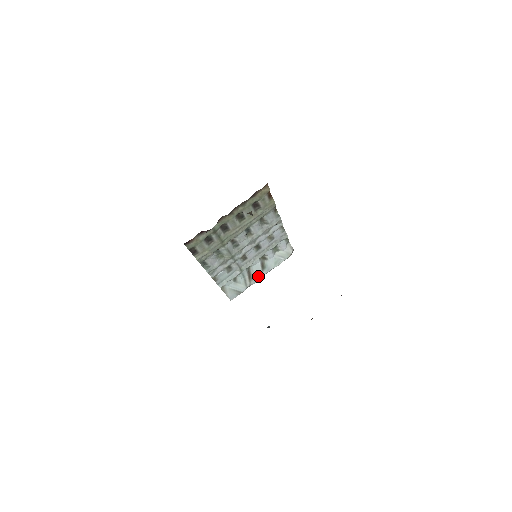
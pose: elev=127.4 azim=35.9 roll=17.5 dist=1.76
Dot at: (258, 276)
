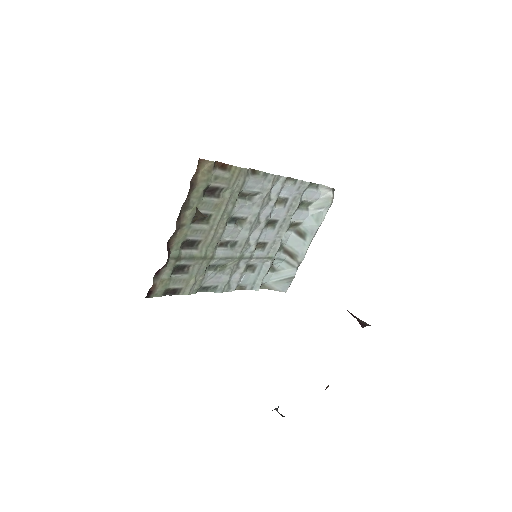
Dot at: (303, 248)
